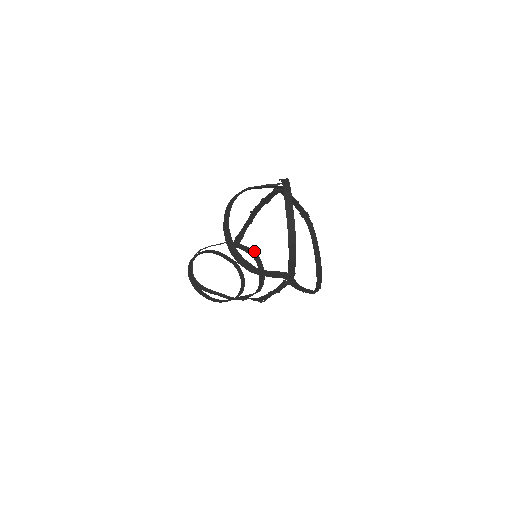
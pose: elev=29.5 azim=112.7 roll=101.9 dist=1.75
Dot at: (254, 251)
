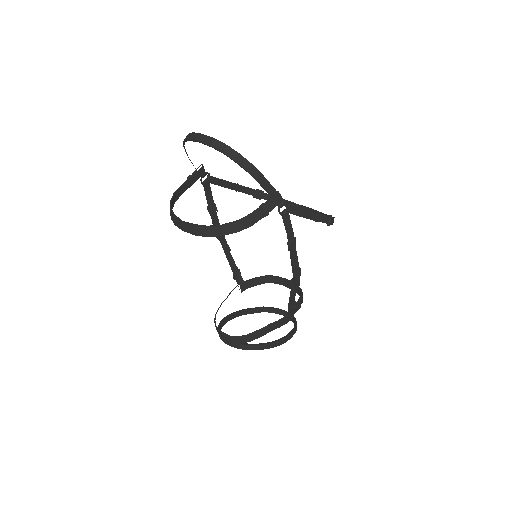
Dot at: (263, 276)
